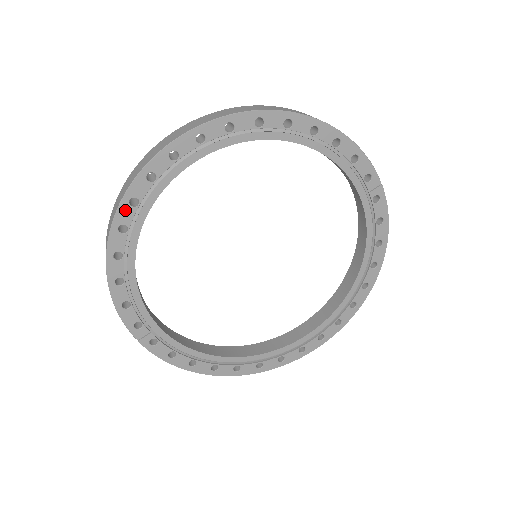
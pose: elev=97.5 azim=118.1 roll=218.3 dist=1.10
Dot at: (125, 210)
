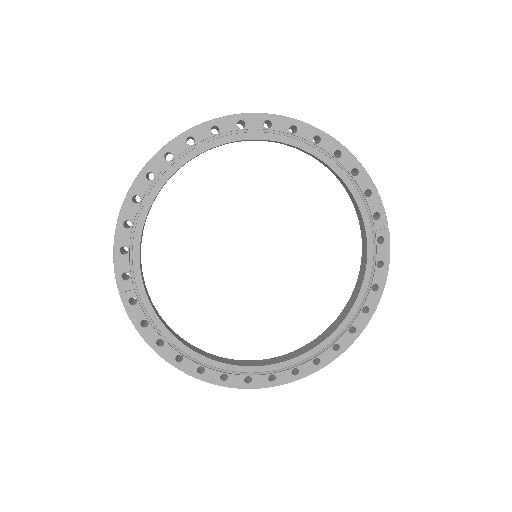
Dot at: (159, 160)
